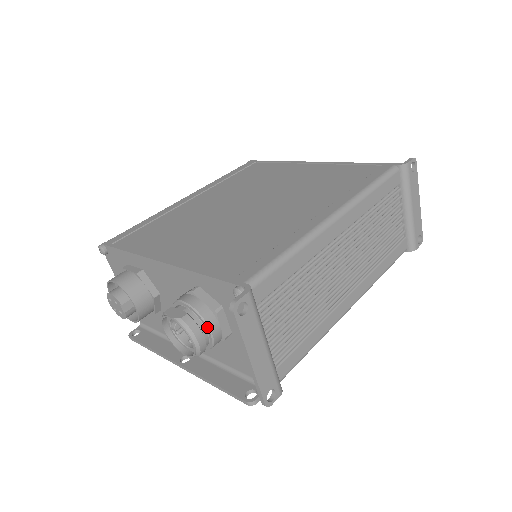
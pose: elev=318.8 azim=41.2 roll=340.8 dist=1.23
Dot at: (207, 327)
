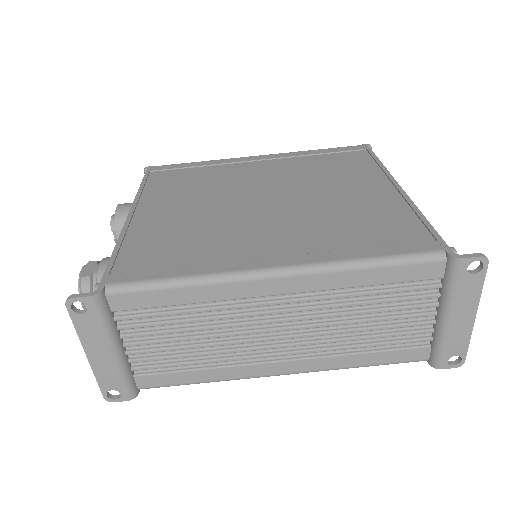
Dot at: occluded
